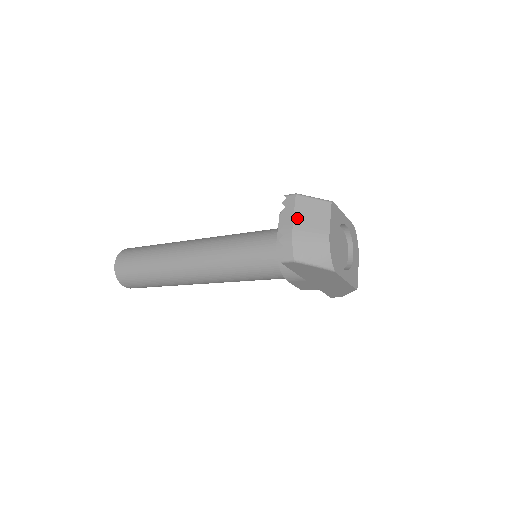
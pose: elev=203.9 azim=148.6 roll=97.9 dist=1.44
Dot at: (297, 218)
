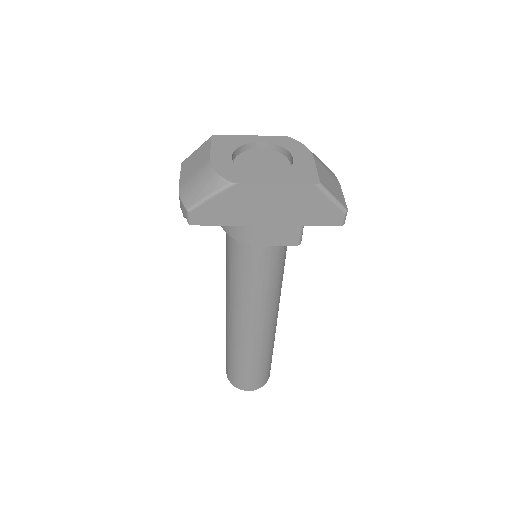
Dot at: (182, 177)
